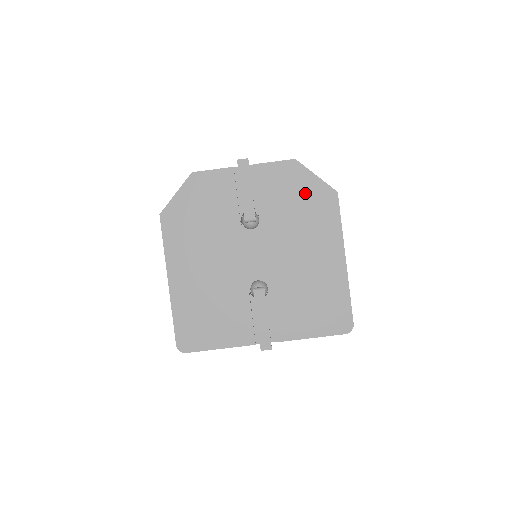
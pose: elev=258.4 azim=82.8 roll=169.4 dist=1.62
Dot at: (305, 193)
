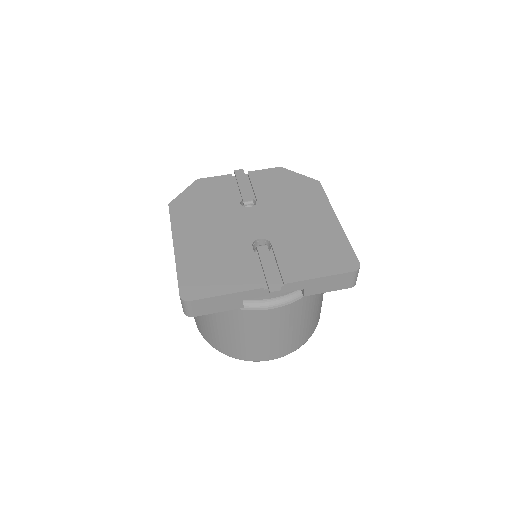
Dot at: (292, 183)
